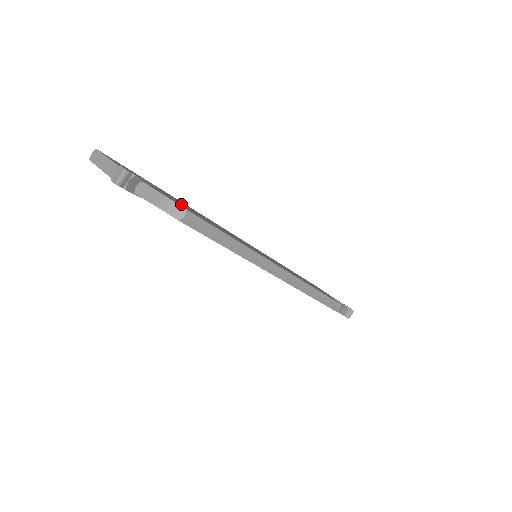
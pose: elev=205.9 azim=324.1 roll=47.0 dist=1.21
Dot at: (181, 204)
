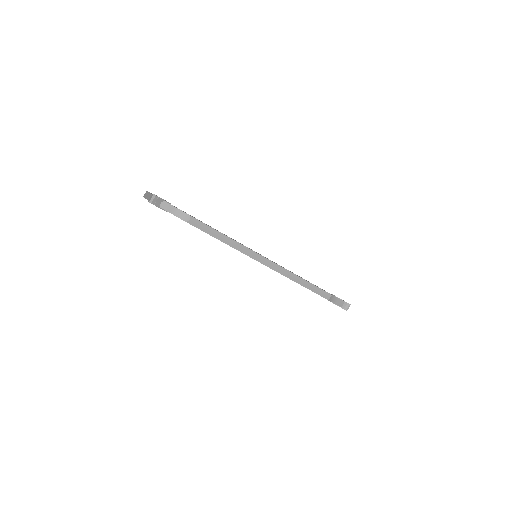
Dot at: occluded
